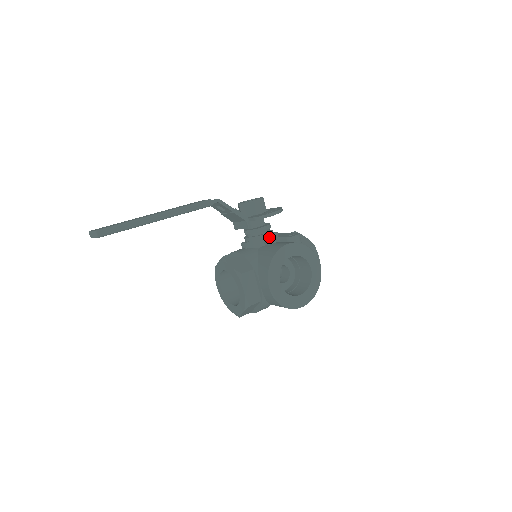
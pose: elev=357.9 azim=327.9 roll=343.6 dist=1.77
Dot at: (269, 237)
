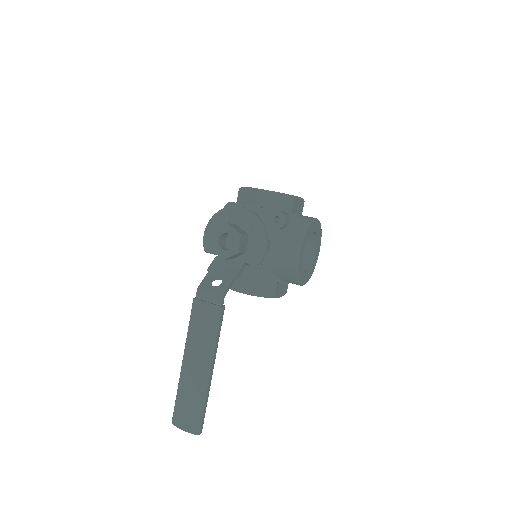
Dot at: occluded
